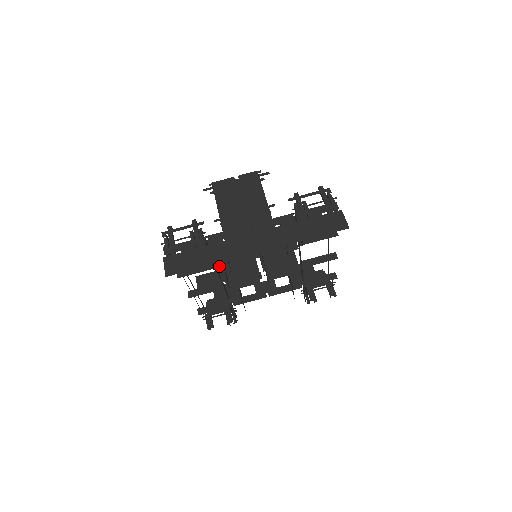
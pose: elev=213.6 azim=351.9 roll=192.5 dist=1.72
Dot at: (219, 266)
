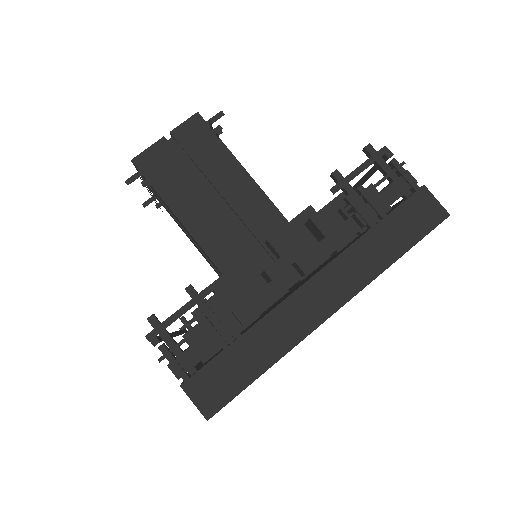
Dot at: occluded
